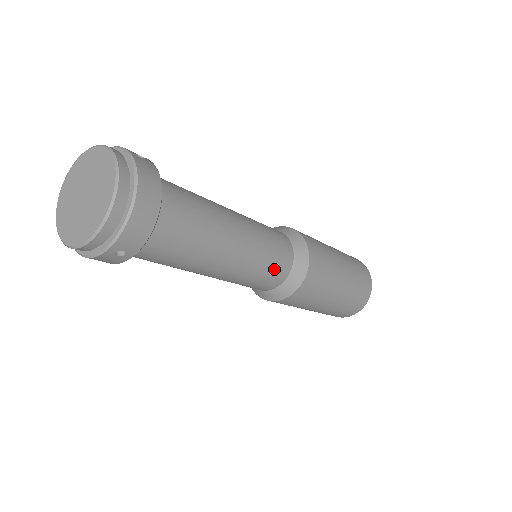
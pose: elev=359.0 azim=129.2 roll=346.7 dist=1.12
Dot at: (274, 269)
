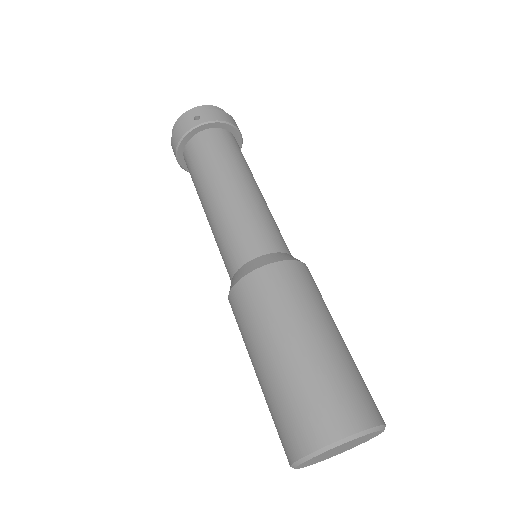
Dot at: (267, 232)
